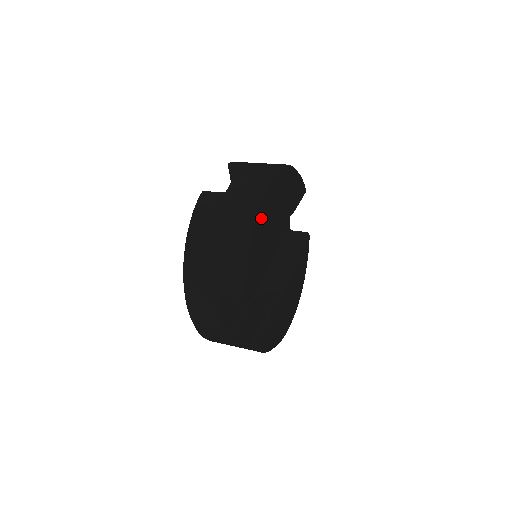
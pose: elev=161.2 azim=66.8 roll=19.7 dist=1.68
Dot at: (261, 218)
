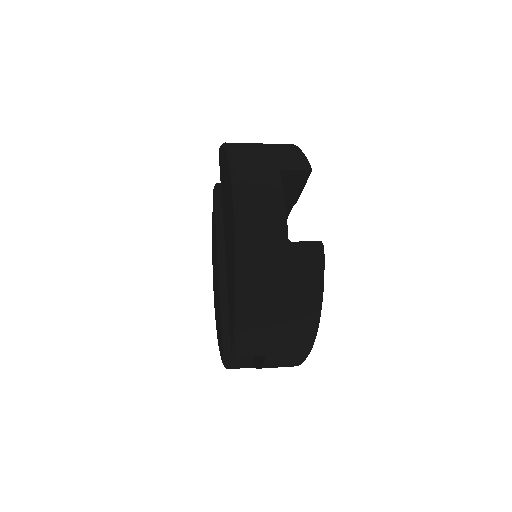
Dot at: occluded
